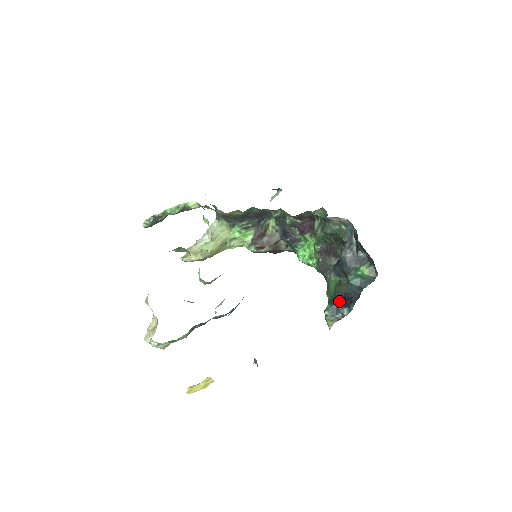
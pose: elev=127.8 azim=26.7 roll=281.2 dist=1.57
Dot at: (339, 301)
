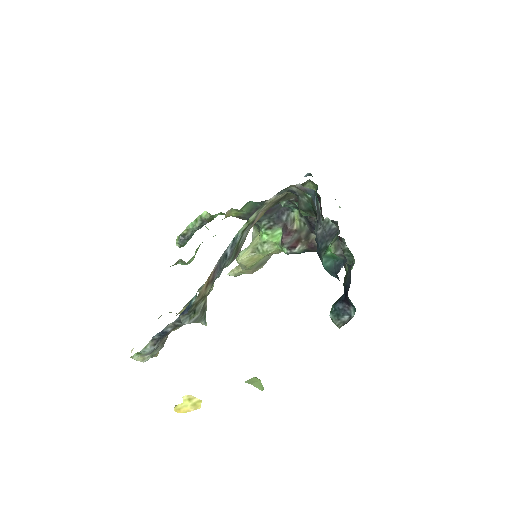
Dot at: (341, 298)
